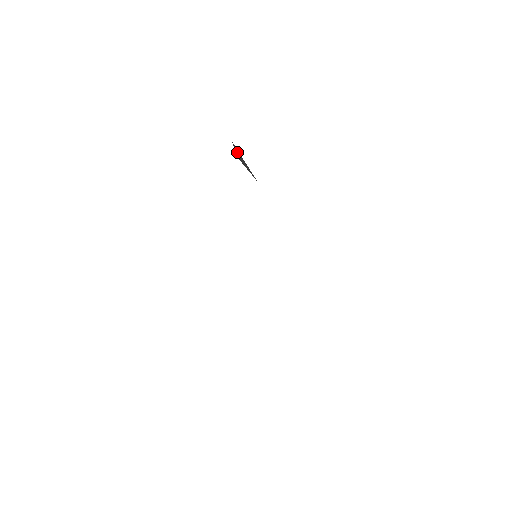
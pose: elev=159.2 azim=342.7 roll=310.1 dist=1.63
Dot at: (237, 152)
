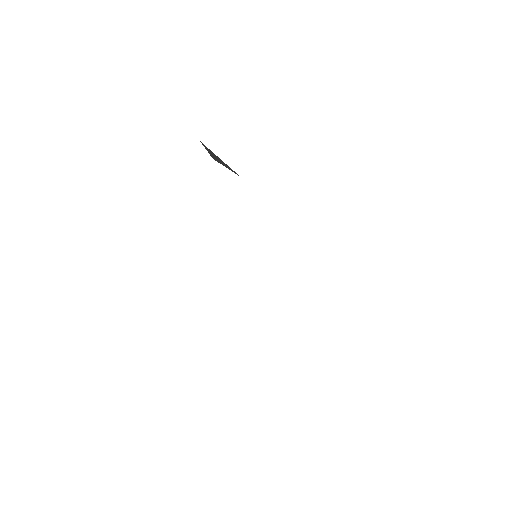
Dot at: (209, 152)
